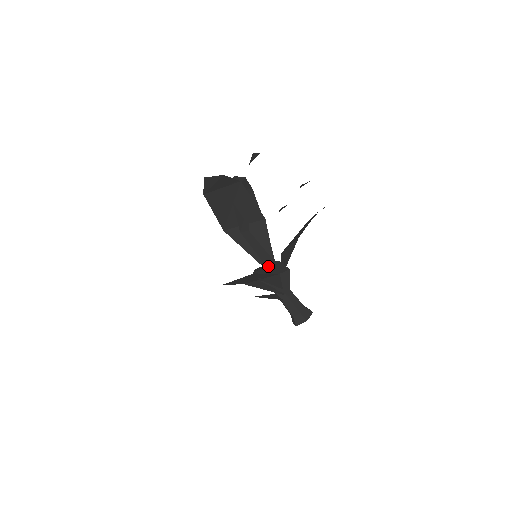
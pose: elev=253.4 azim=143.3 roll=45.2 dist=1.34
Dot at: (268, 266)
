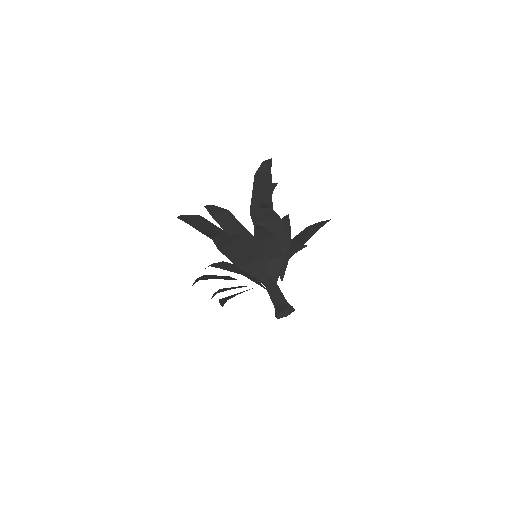
Dot at: occluded
